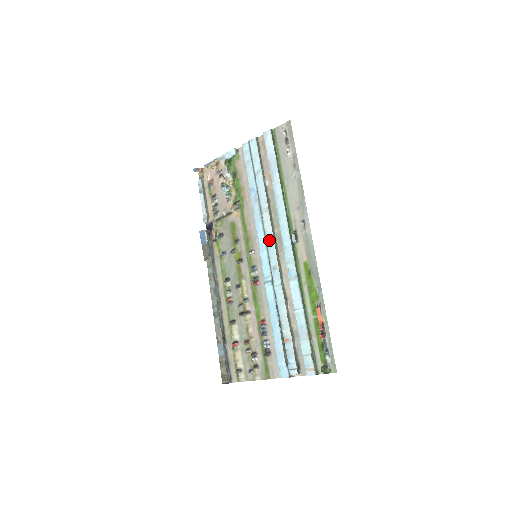
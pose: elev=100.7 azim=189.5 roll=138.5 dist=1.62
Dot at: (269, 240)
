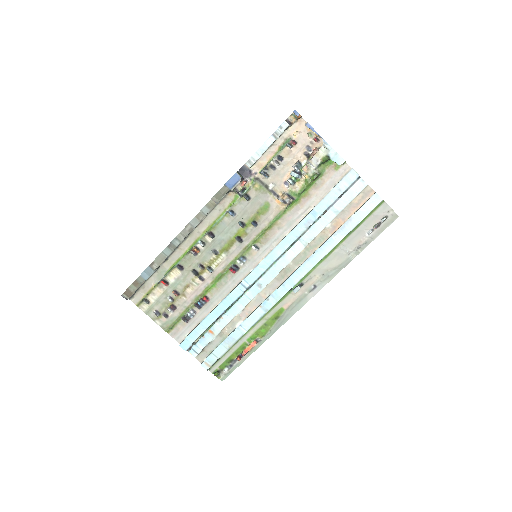
Dot at: (280, 264)
